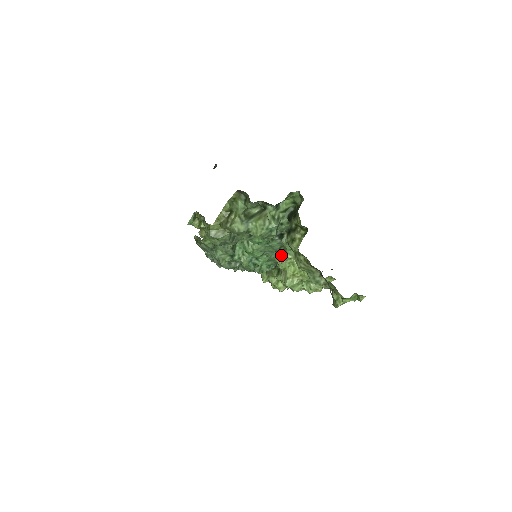
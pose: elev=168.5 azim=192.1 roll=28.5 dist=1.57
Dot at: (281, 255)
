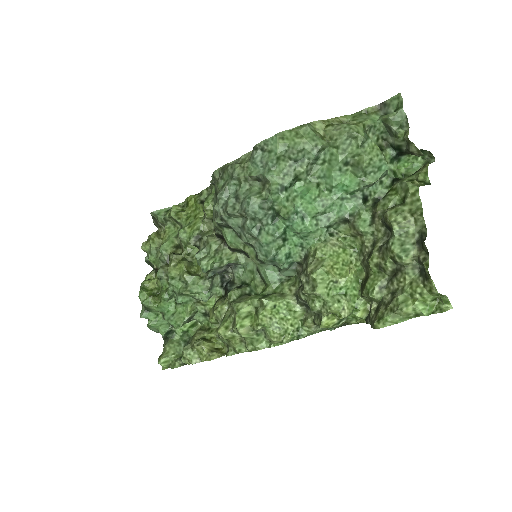
Dot at: (329, 238)
